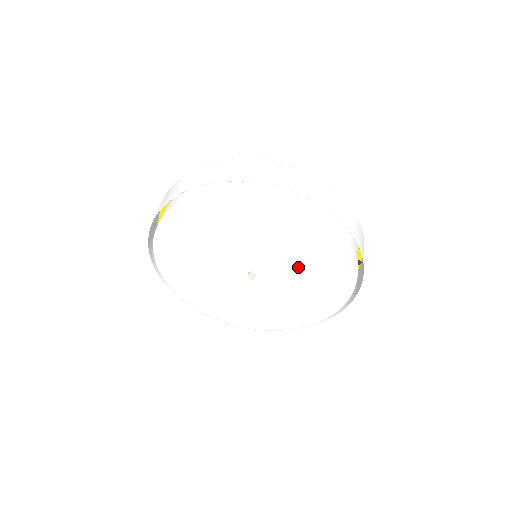
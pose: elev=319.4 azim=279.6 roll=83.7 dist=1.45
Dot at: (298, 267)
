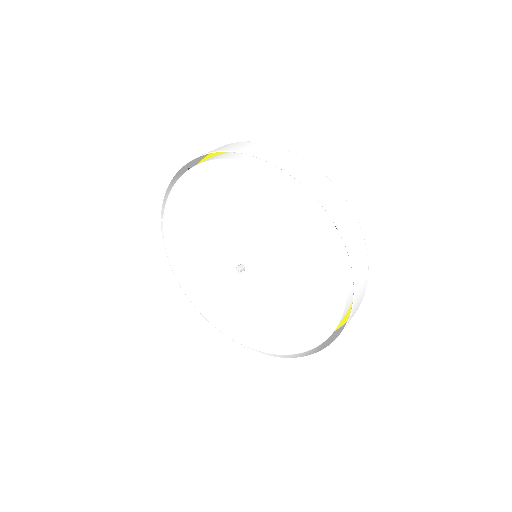
Dot at: (278, 304)
